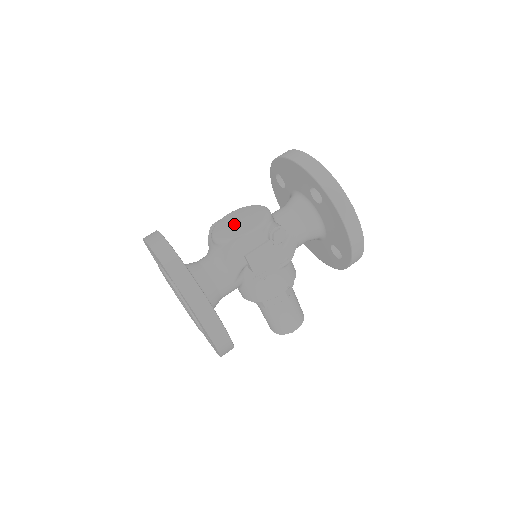
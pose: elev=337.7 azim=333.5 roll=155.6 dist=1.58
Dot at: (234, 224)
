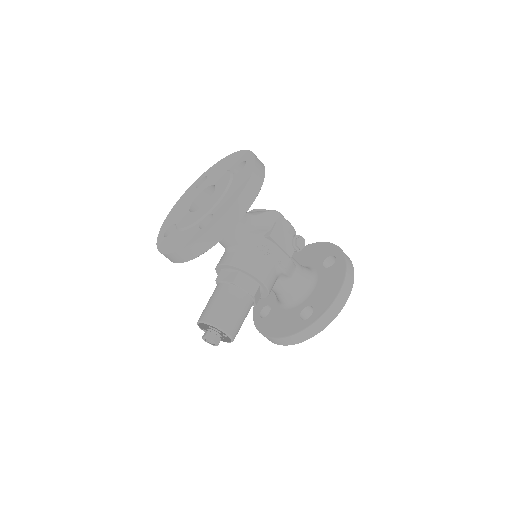
Dot at: occluded
